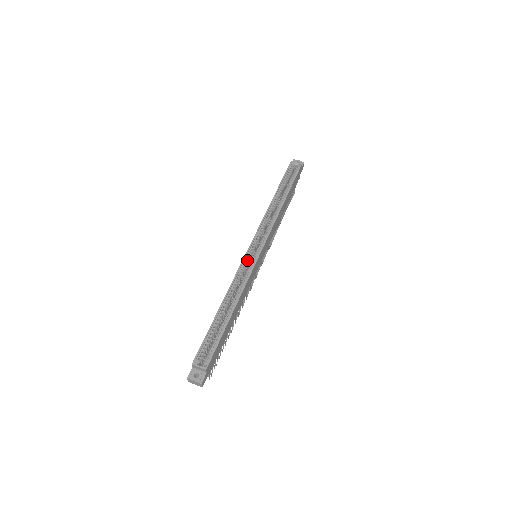
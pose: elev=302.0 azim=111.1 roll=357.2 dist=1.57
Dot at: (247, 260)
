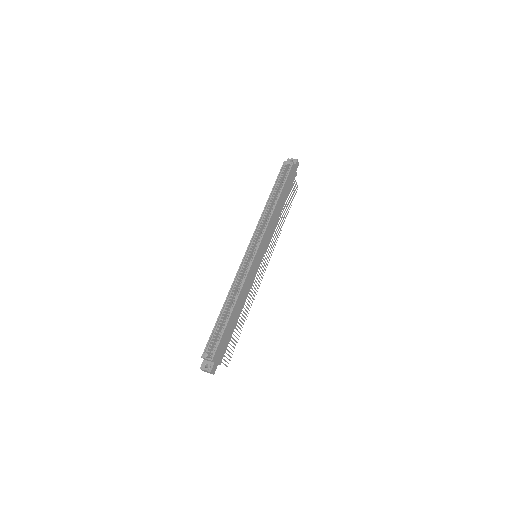
Dot at: (245, 262)
